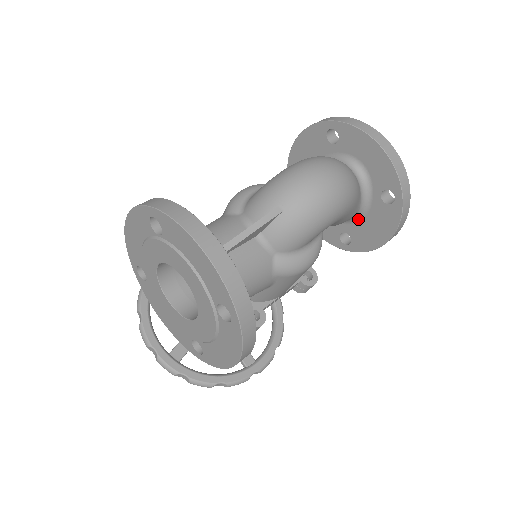
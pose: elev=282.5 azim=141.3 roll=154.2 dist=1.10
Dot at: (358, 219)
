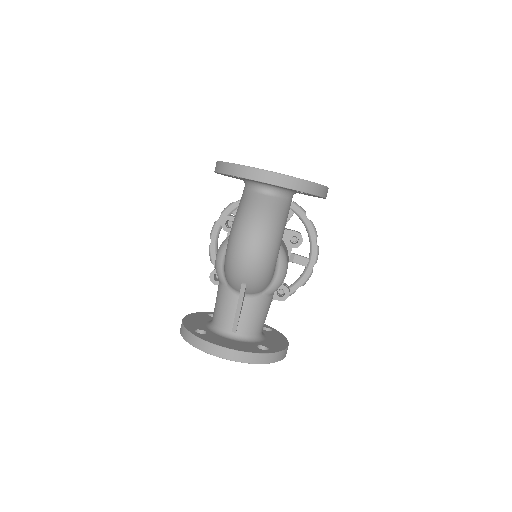
Dot at: occluded
